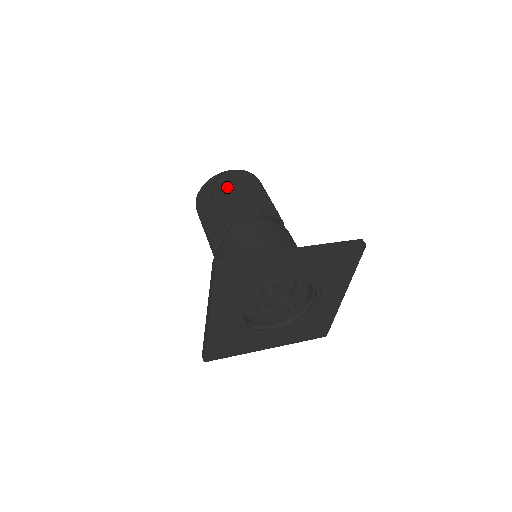
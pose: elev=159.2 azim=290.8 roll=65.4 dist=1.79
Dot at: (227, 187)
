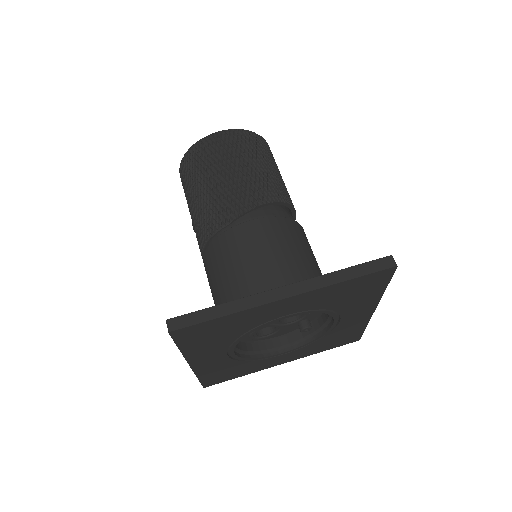
Dot at: (210, 162)
